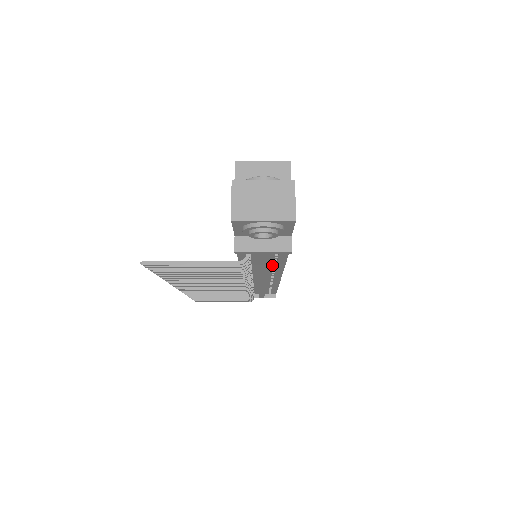
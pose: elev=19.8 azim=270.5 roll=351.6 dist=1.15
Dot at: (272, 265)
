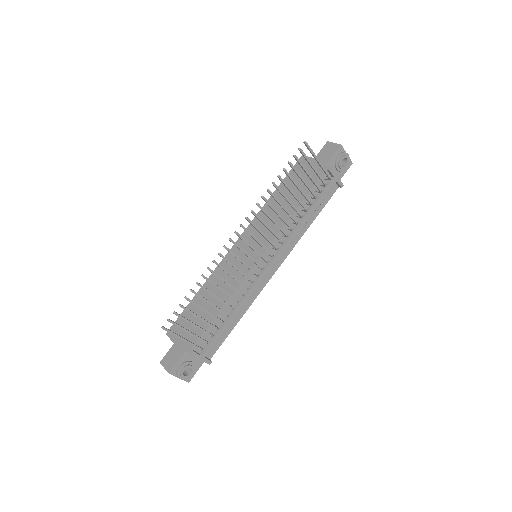
Dot at: (303, 225)
